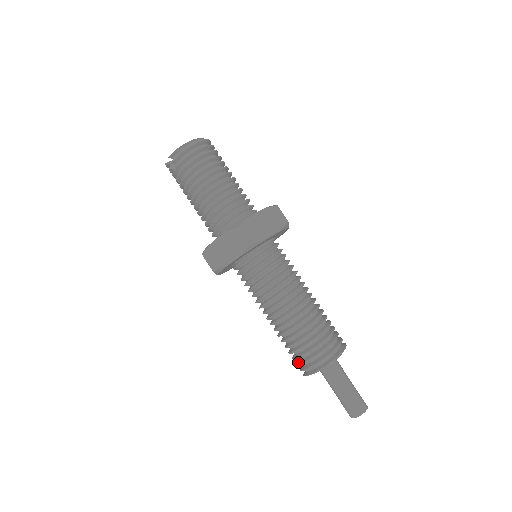
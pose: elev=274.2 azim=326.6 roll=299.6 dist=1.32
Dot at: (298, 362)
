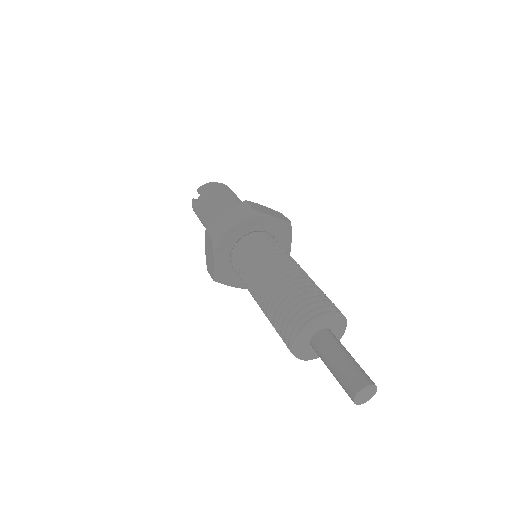
Dot at: (287, 326)
